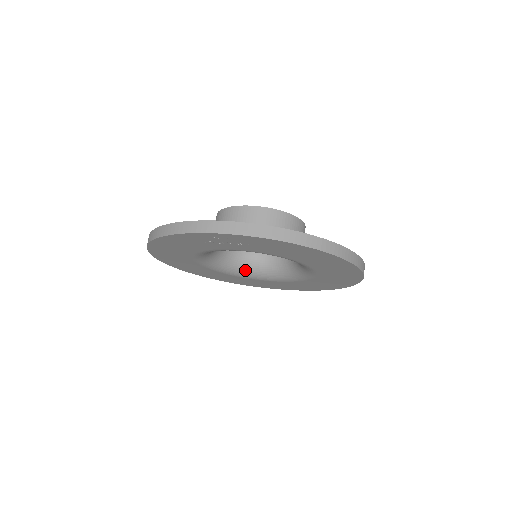
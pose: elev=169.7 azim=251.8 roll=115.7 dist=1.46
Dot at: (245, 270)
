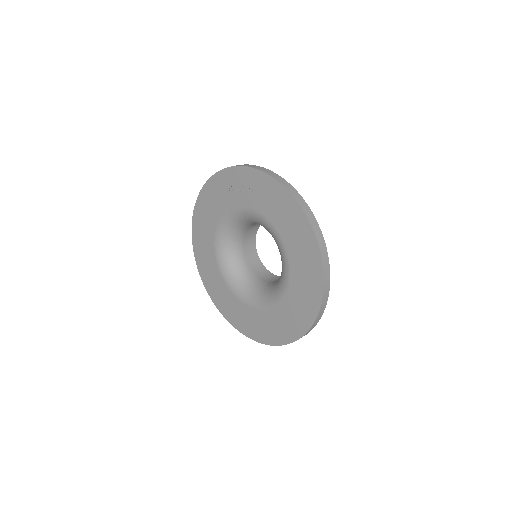
Dot at: (242, 287)
